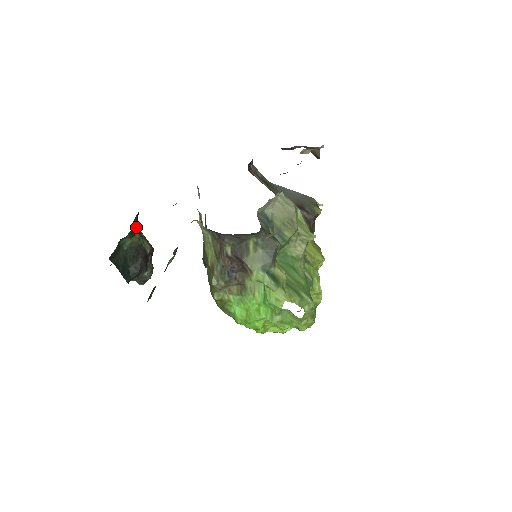
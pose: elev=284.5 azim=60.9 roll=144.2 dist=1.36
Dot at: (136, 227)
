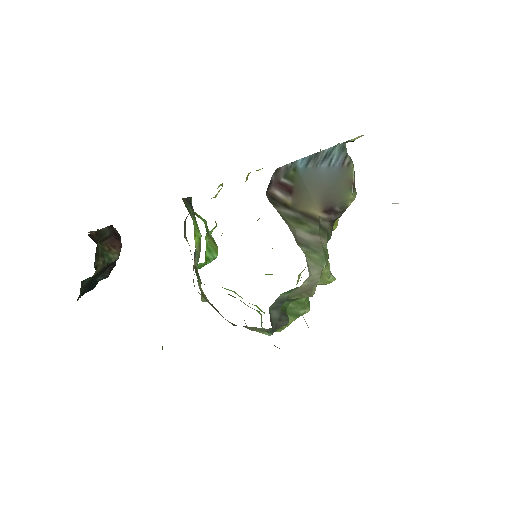
Dot at: (97, 258)
